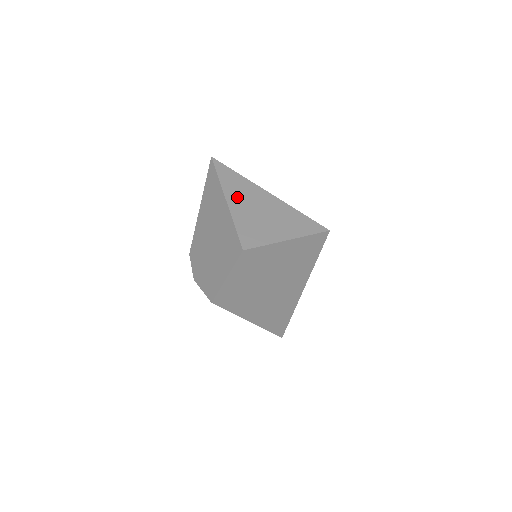
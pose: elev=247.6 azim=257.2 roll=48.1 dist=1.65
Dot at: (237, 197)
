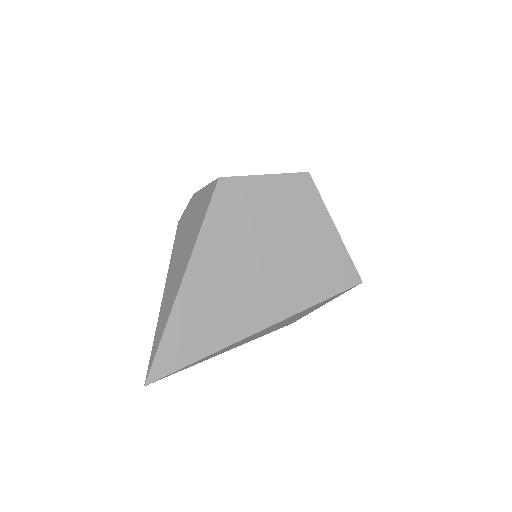
Dot at: occluded
